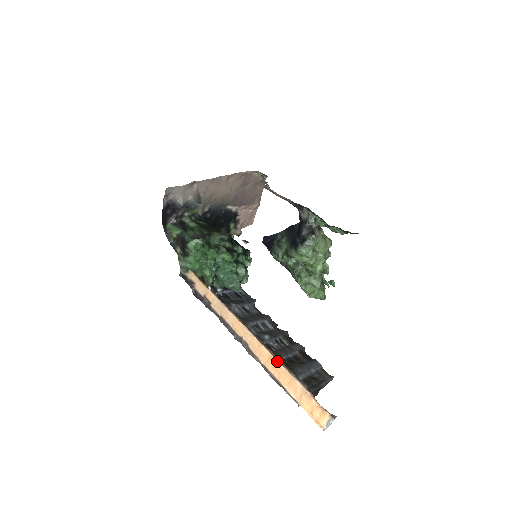
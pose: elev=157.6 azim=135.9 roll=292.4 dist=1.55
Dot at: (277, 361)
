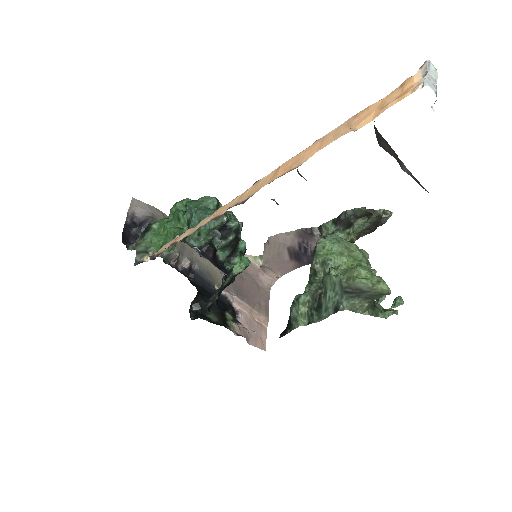
Dot at: (290, 159)
